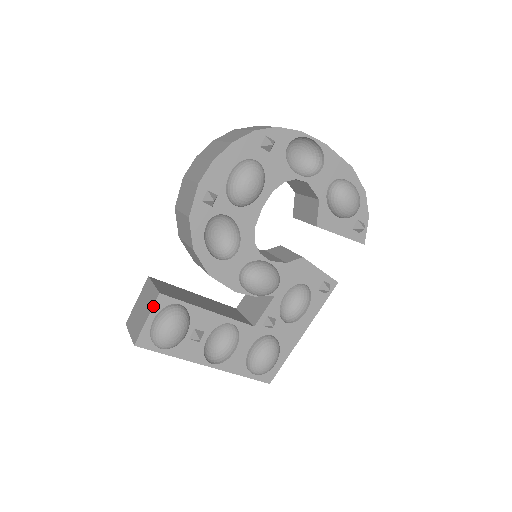
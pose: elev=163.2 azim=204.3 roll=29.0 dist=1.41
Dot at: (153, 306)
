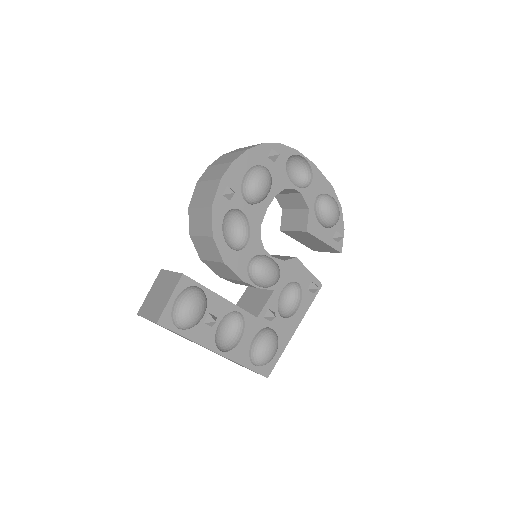
Dot at: (176, 286)
